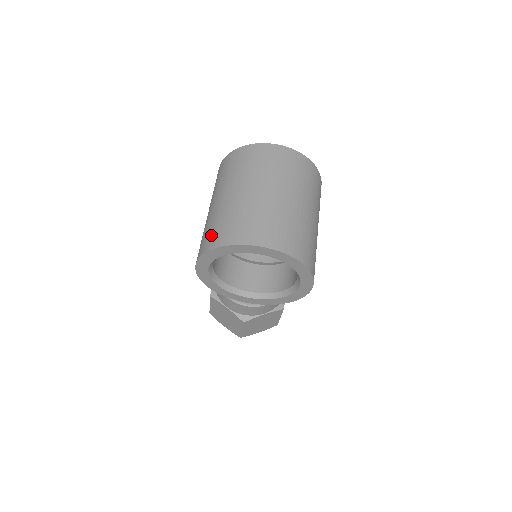
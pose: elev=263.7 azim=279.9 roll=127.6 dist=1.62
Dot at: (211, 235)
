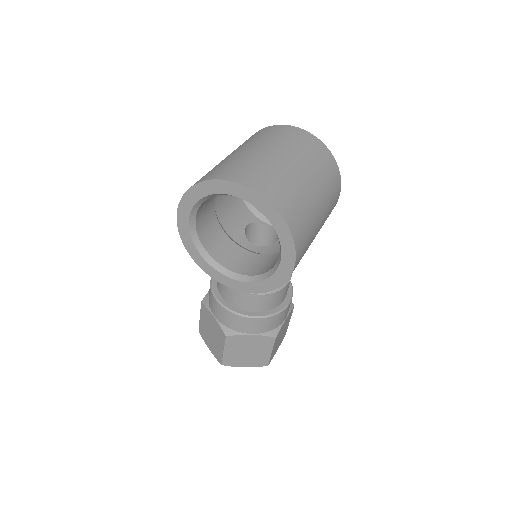
Dot at: occluded
